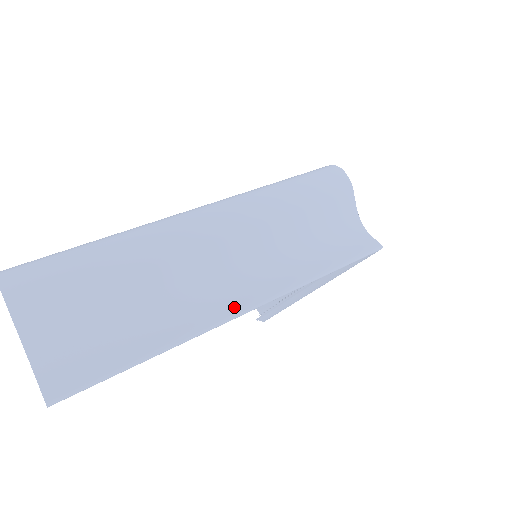
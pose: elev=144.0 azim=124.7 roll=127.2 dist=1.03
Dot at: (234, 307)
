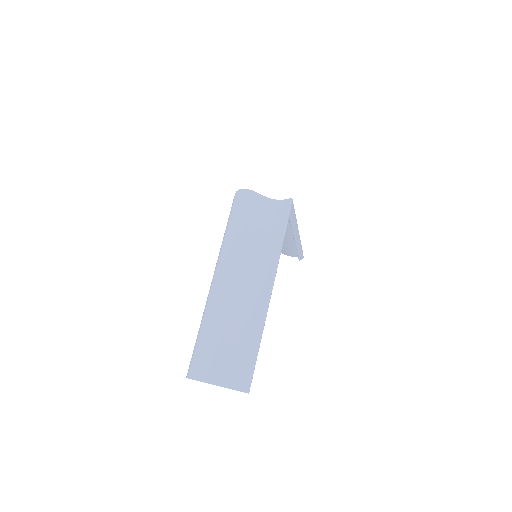
Dot at: (265, 295)
